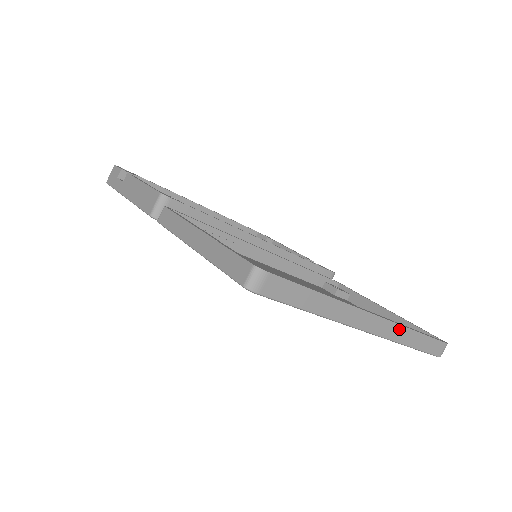
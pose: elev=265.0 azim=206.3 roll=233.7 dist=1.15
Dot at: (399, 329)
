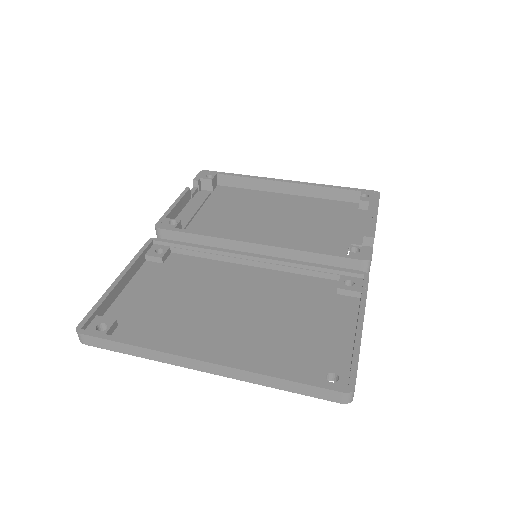
Dot at: (244, 373)
